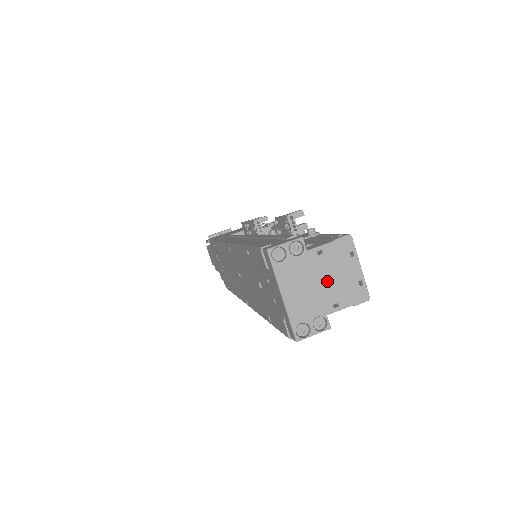
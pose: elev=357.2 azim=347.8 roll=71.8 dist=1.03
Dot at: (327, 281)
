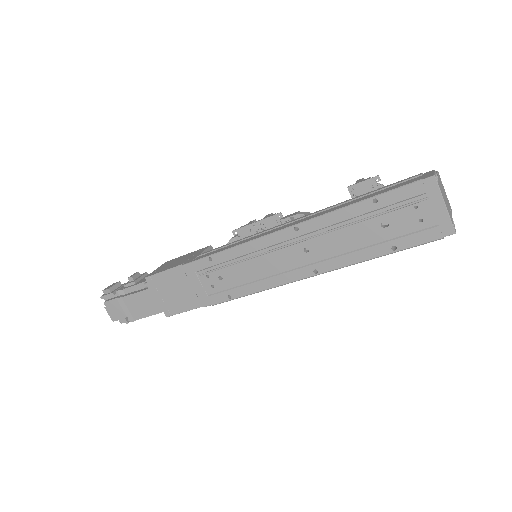
Dot at: (445, 197)
